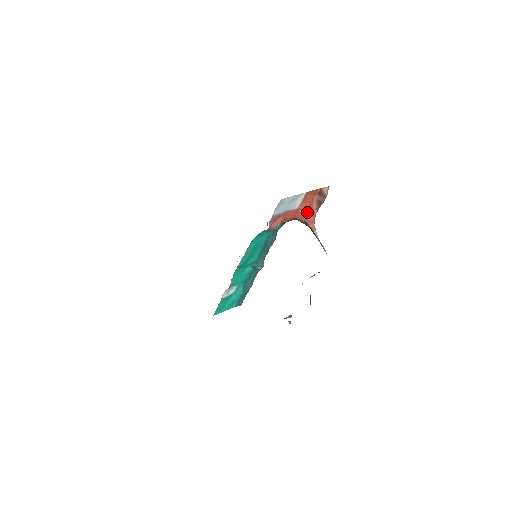
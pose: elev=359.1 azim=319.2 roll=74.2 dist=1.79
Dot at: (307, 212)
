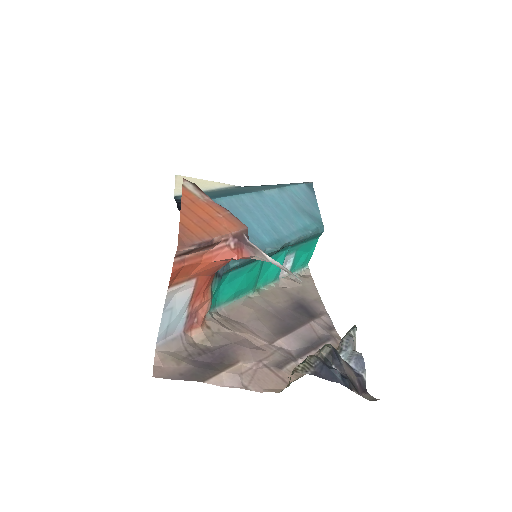
Dot at: (212, 264)
